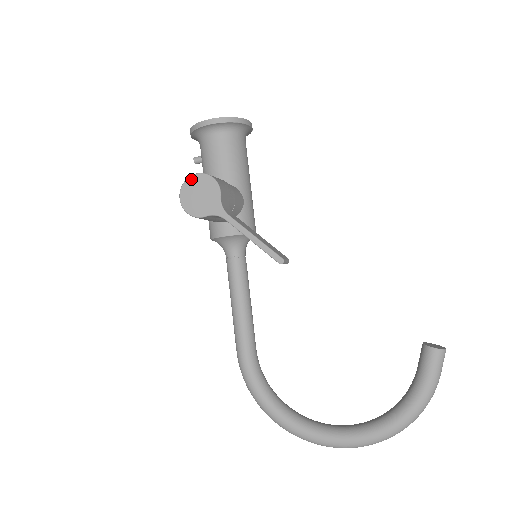
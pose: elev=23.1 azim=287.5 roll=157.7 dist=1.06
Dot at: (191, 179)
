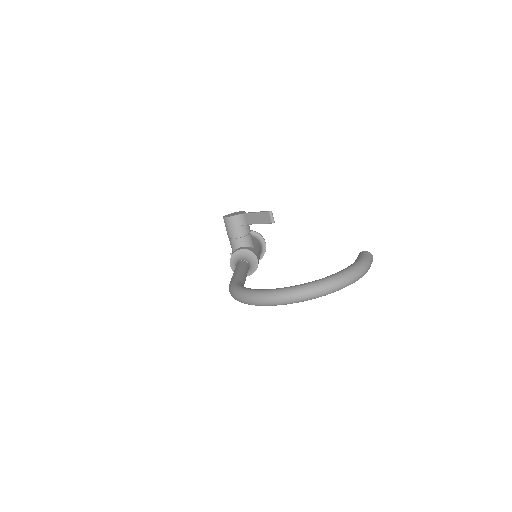
Dot at: (231, 213)
